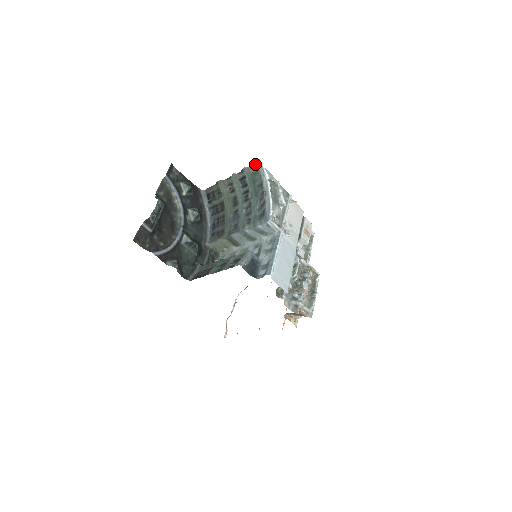
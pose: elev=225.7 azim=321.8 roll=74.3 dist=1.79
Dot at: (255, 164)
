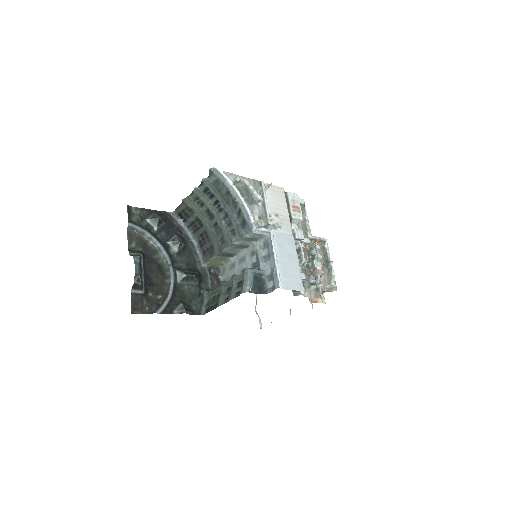
Dot at: (212, 173)
